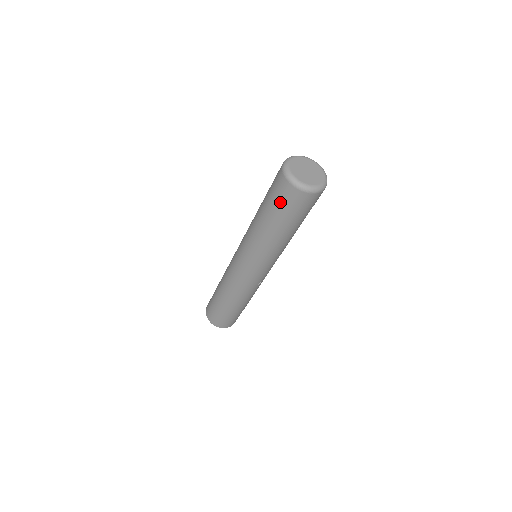
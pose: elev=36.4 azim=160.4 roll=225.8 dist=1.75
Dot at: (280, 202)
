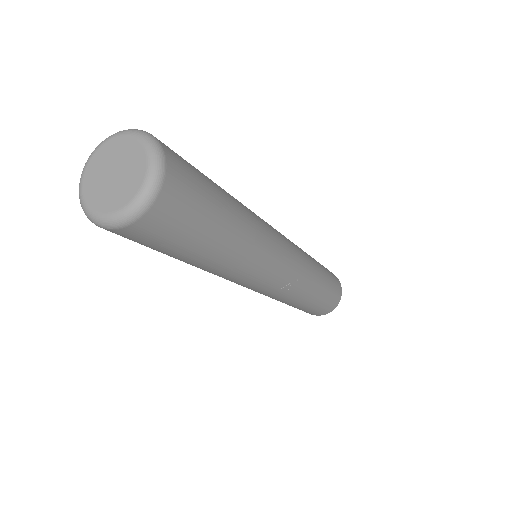
Dot at: occluded
